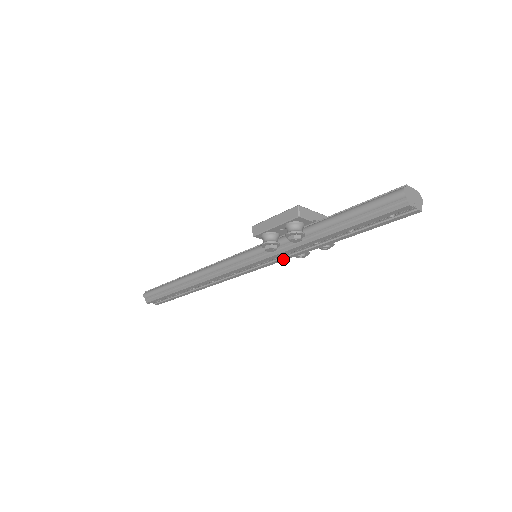
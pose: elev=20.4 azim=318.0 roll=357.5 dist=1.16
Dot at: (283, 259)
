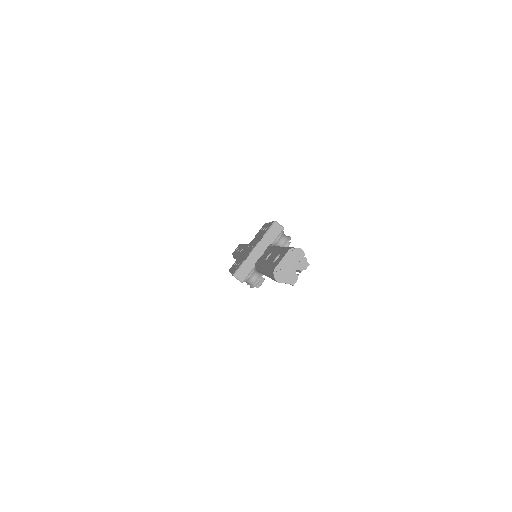
Dot at: occluded
